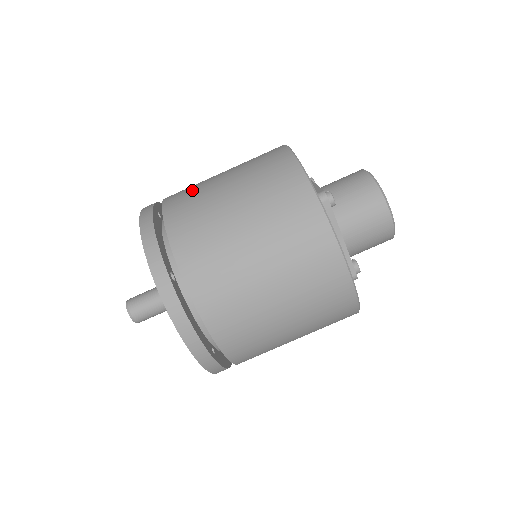
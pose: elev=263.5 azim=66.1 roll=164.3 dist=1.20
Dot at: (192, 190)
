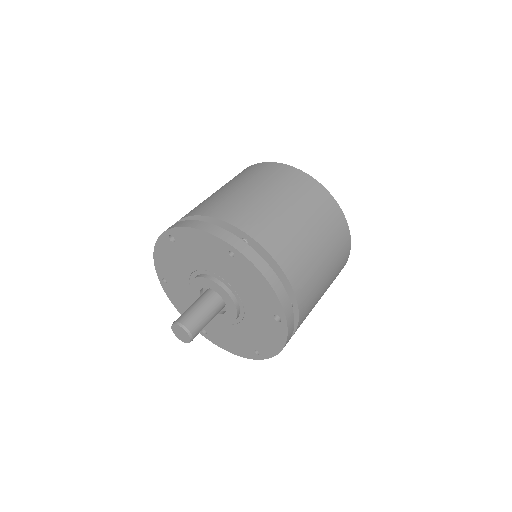
Dot at: occluded
